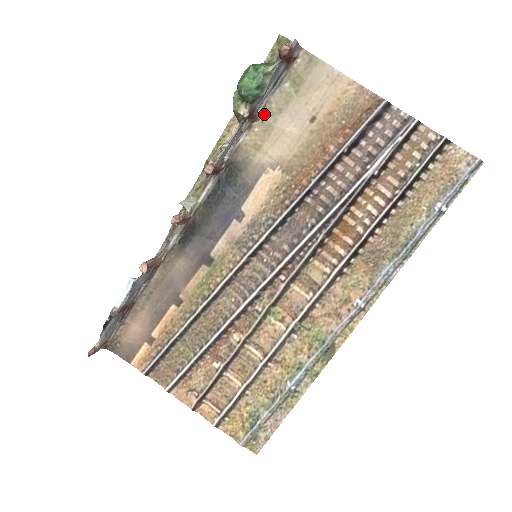
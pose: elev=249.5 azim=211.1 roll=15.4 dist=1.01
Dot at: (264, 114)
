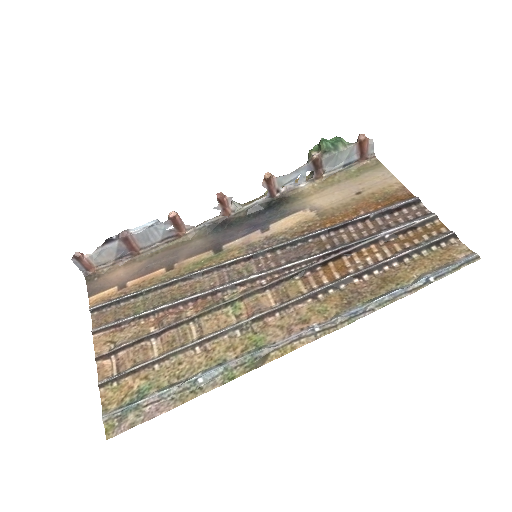
Dot at: (327, 179)
